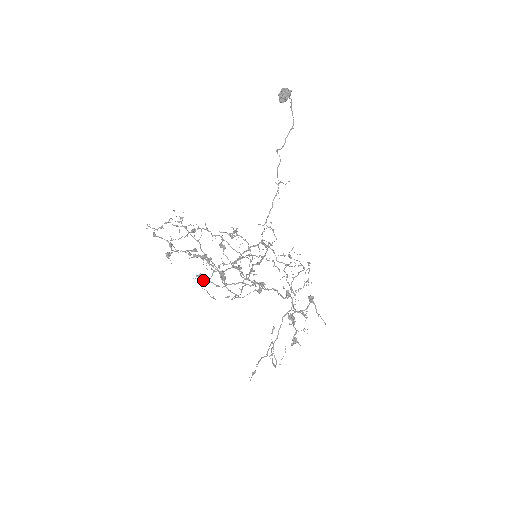
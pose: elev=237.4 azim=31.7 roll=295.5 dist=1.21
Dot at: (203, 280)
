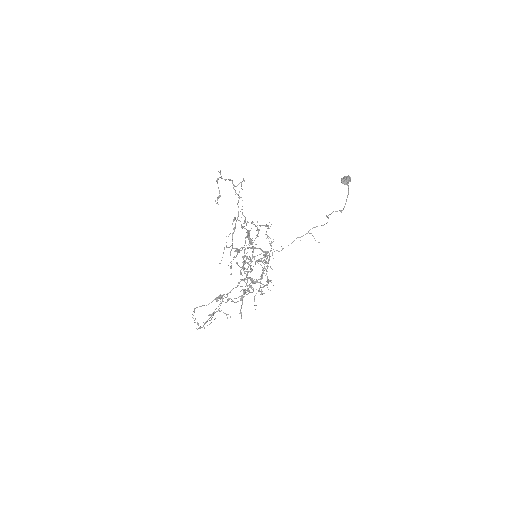
Dot at: (227, 247)
